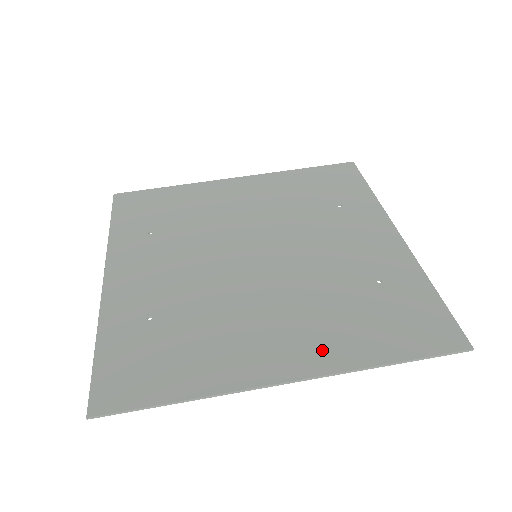
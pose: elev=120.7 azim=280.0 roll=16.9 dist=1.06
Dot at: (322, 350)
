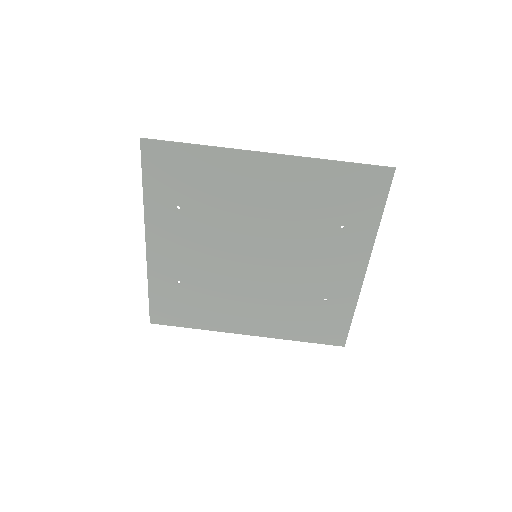
Dot at: (270, 327)
